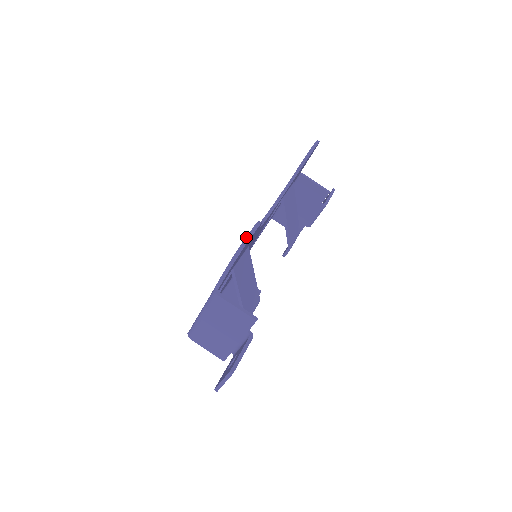
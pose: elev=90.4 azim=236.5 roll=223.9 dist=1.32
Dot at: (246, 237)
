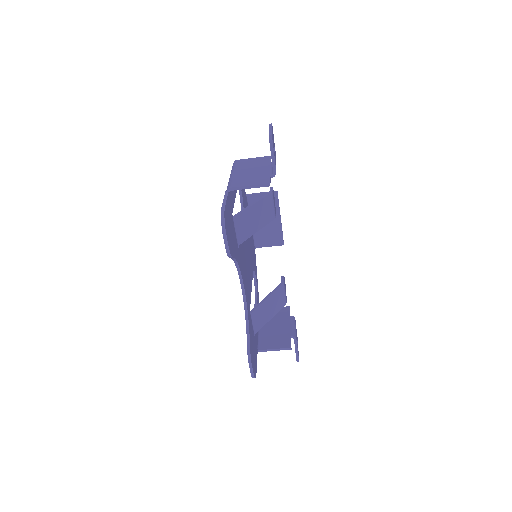
Dot at: (251, 375)
